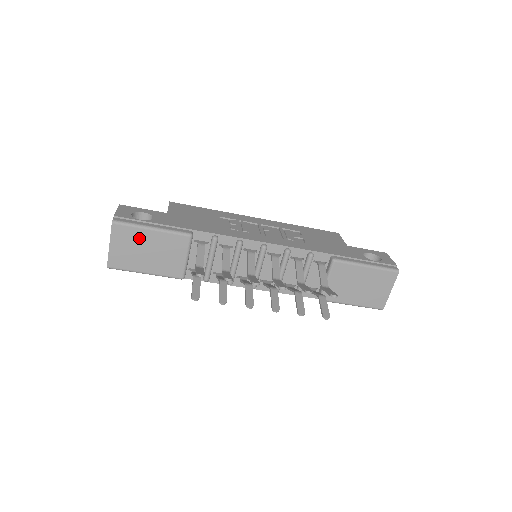
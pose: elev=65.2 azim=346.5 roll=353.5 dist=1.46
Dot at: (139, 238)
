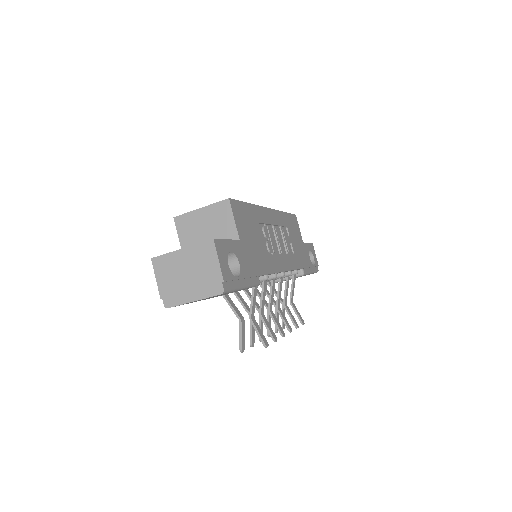
Dot at: occluded
